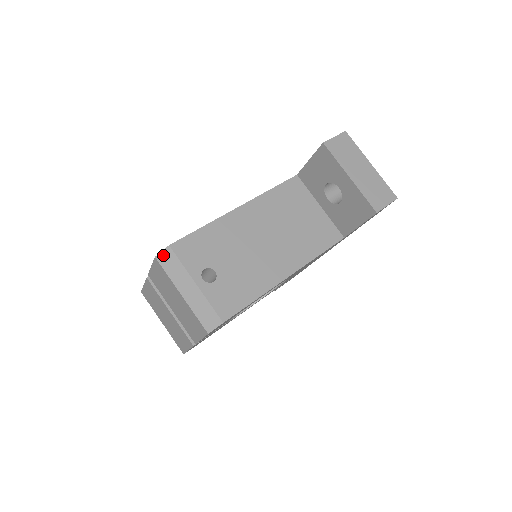
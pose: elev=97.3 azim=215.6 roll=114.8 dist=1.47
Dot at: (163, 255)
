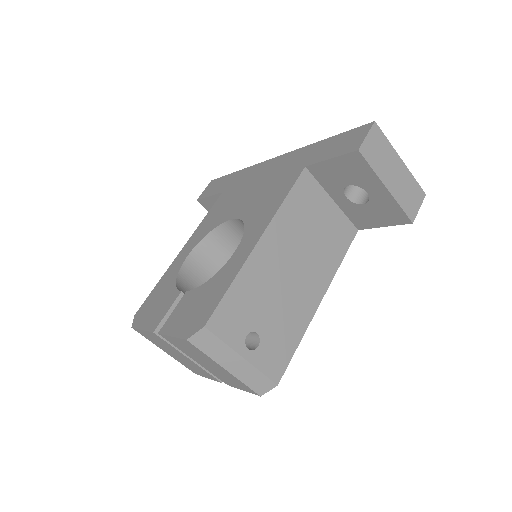
Dot at: (197, 337)
